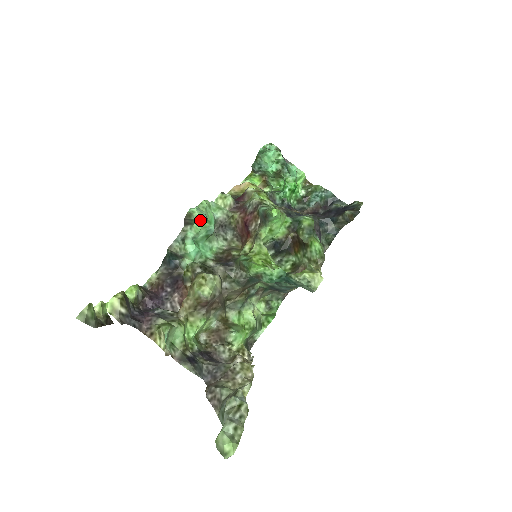
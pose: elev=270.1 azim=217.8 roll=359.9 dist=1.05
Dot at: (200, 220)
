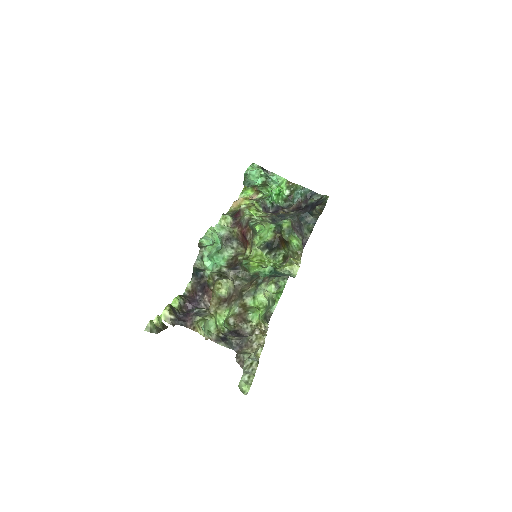
Dot at: (209, 245)
